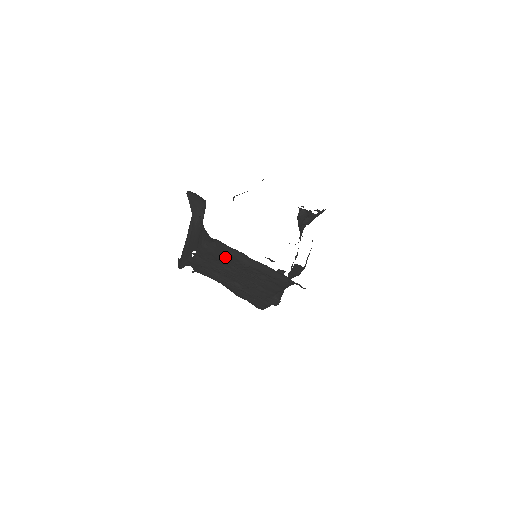
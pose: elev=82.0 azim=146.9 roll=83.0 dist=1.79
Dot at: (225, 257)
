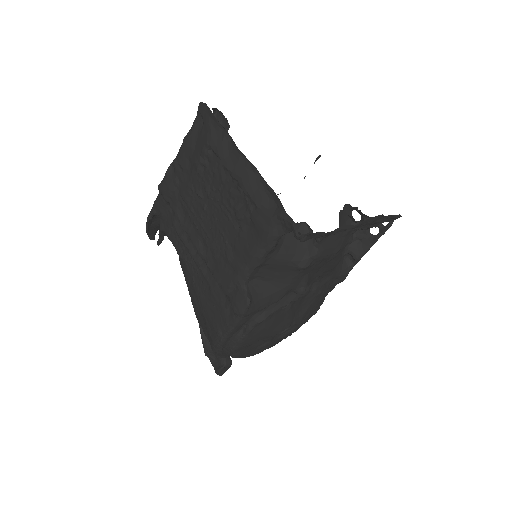
Dot at: (204, 151)
